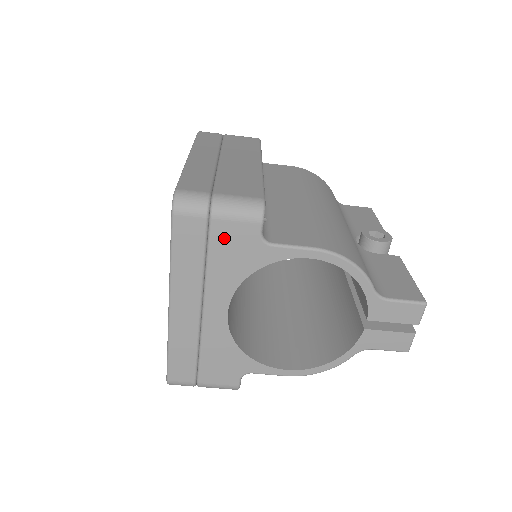
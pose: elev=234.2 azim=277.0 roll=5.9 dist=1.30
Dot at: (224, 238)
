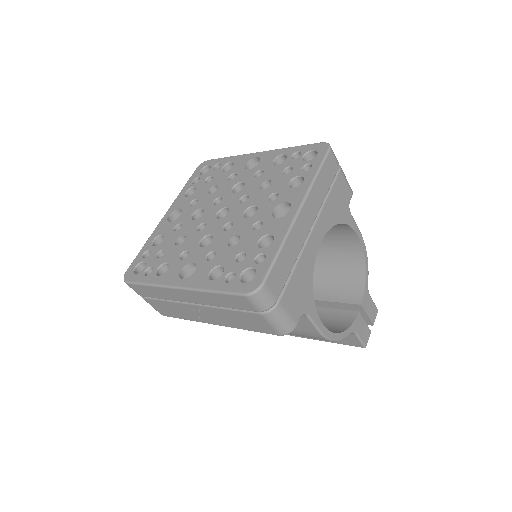
Dot at: (339, 188)
